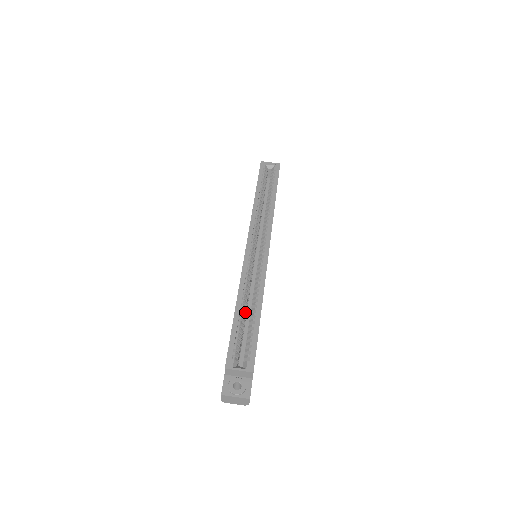
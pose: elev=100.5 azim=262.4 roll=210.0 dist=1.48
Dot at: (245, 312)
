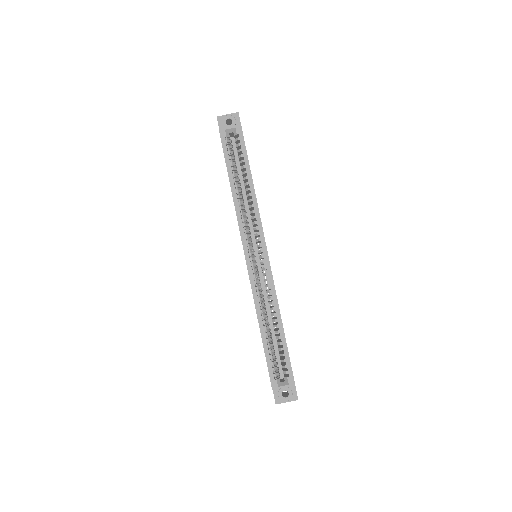
Dot at: (269, 328)
